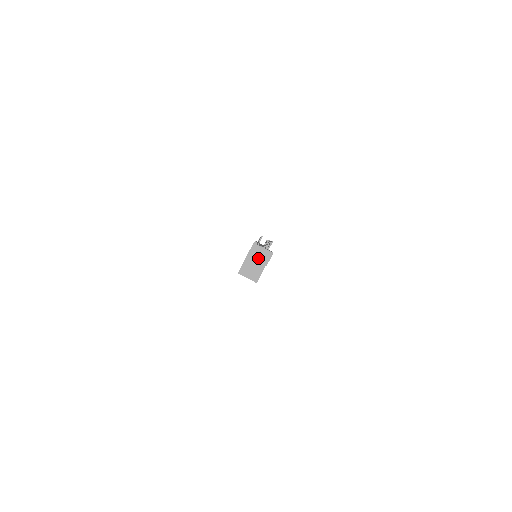
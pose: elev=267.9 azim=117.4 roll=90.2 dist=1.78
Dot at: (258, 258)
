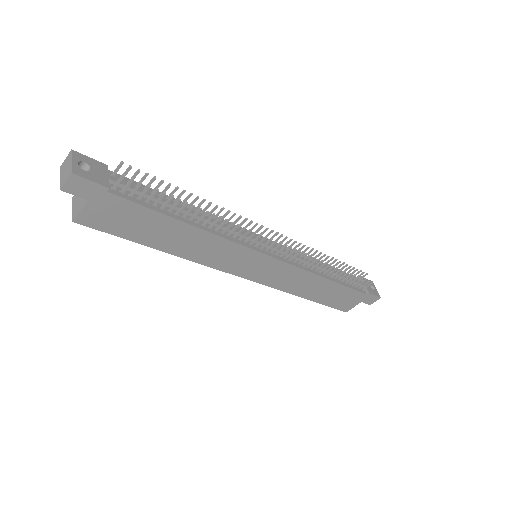
Dot at: (63, 174)
